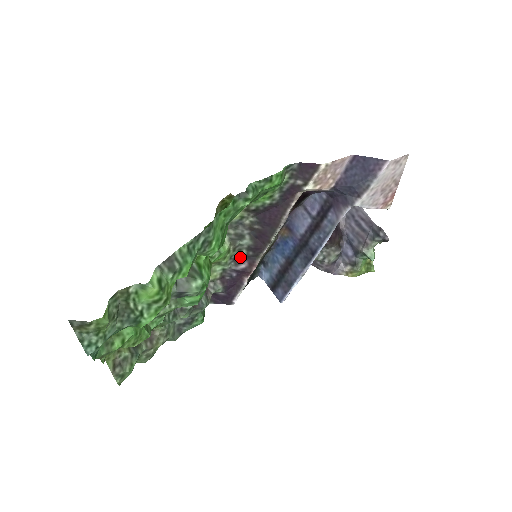
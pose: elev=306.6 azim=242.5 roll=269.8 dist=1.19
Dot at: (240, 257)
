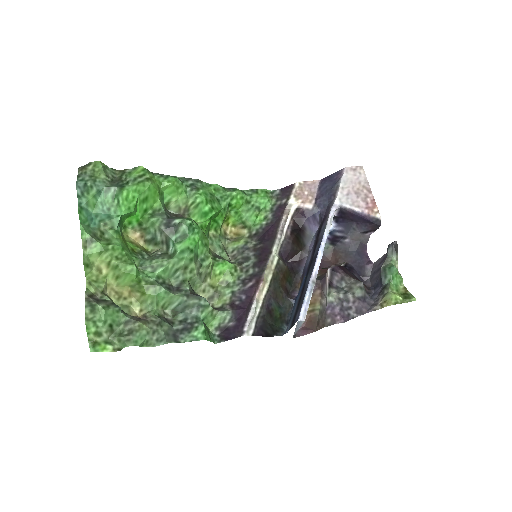
Dot at: (248, 278)
